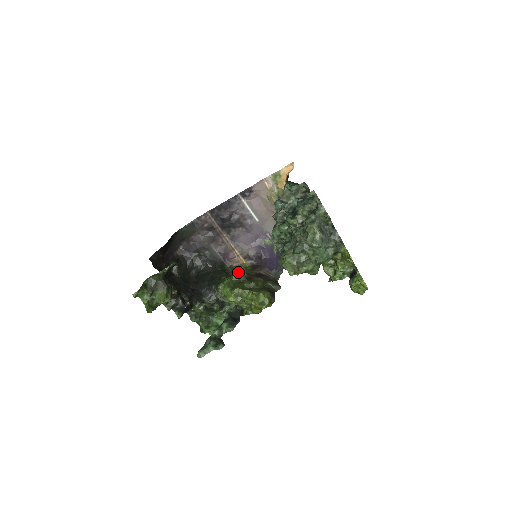
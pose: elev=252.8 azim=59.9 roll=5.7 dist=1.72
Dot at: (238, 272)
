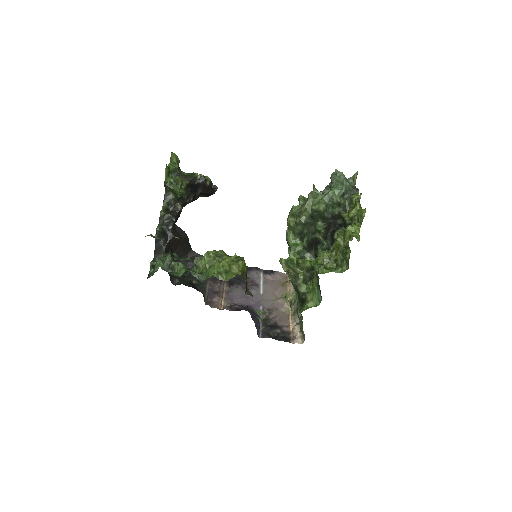
Dot at: occluded
